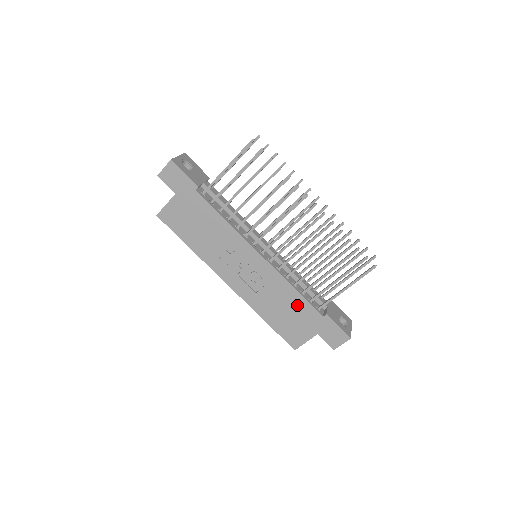
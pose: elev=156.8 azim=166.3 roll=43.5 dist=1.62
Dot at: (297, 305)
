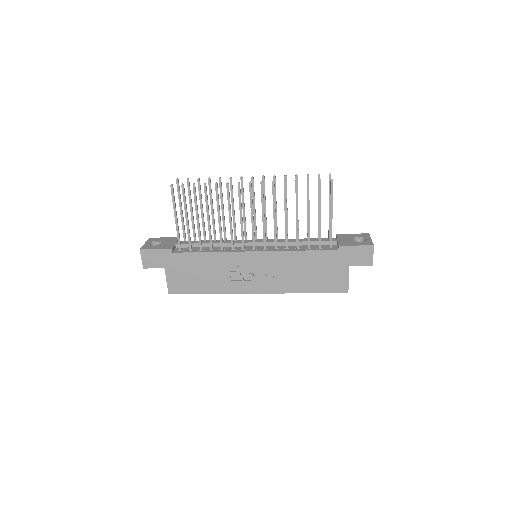
Dot at: (313, 260)
